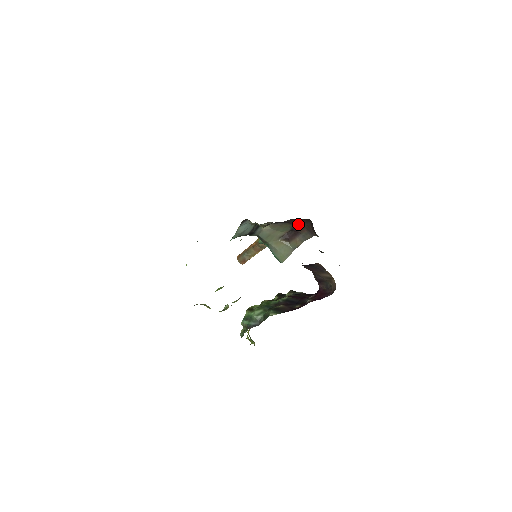
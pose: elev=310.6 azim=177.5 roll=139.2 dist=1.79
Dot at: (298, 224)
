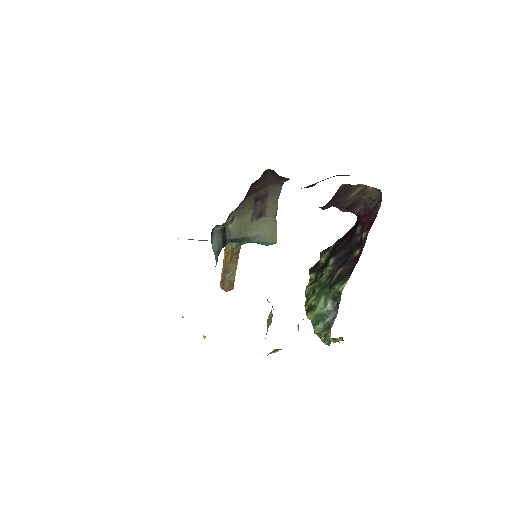
Dot at: (258, 187)
